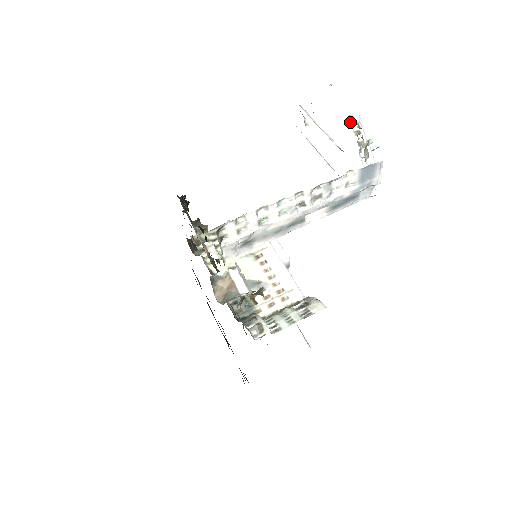
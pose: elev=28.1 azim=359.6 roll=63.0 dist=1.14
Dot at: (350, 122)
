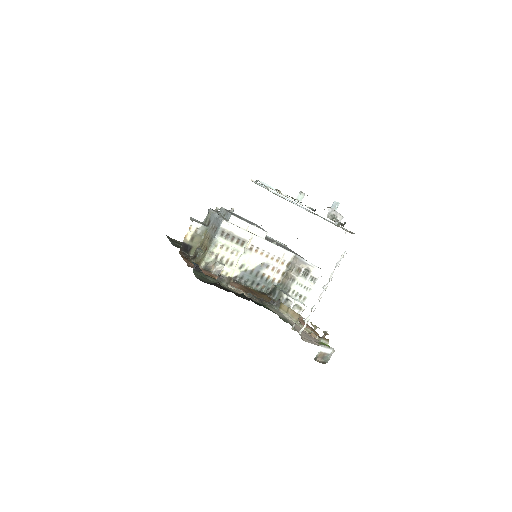
Dot at: (328, 216)
